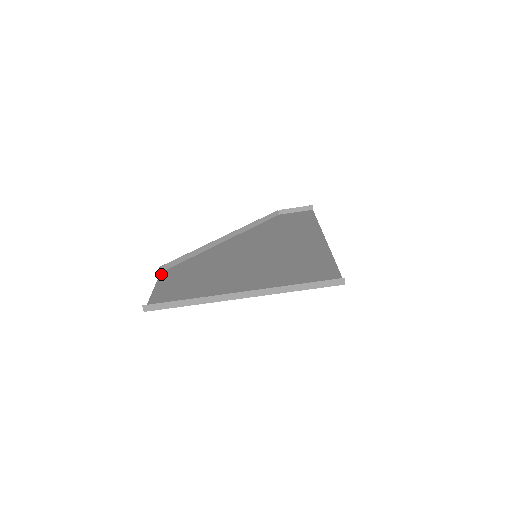
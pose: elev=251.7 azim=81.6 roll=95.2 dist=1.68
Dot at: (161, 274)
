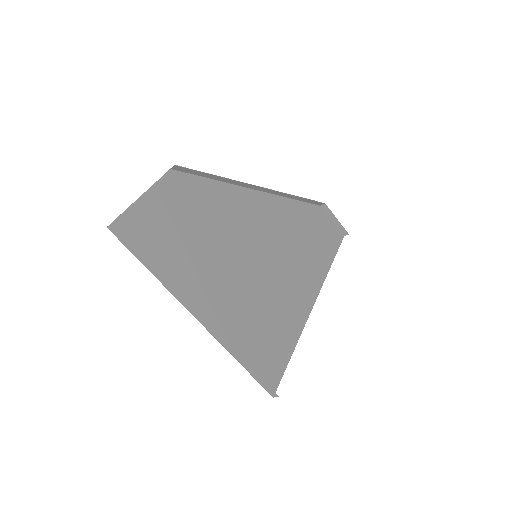
Dot at: (169, 173)
